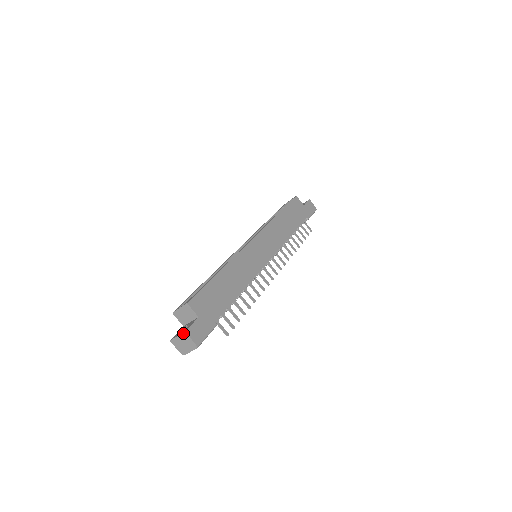
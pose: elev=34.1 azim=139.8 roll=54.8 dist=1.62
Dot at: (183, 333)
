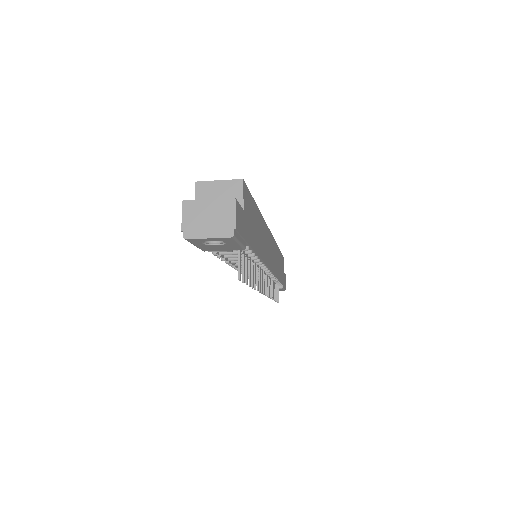
Dot at: (229, 198)
